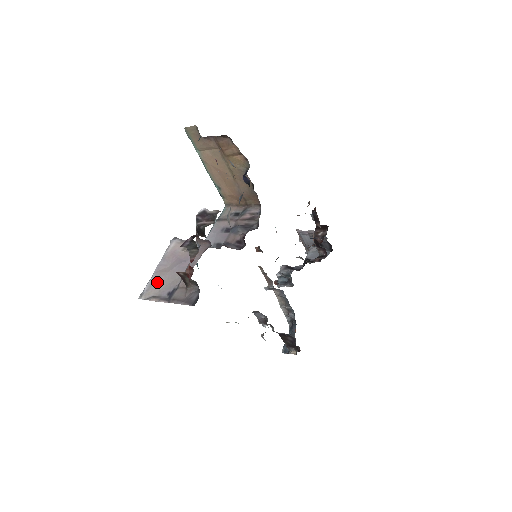
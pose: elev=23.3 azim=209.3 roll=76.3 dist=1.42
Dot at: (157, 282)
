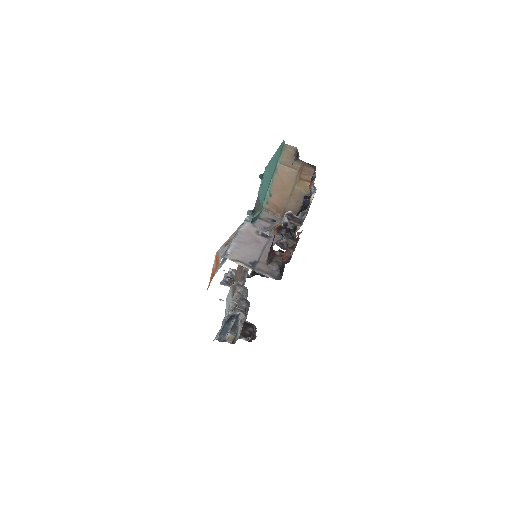
Dot at: (239, 250)
